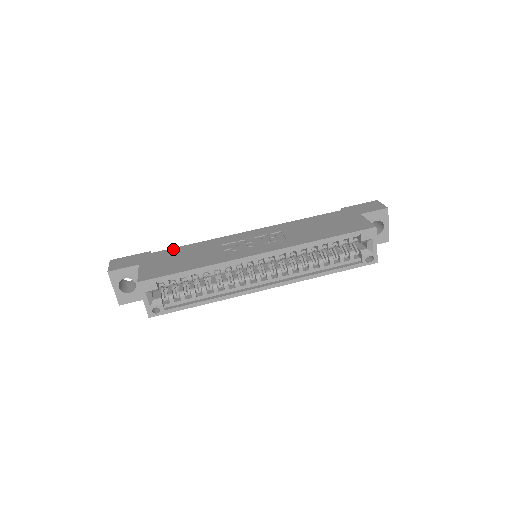
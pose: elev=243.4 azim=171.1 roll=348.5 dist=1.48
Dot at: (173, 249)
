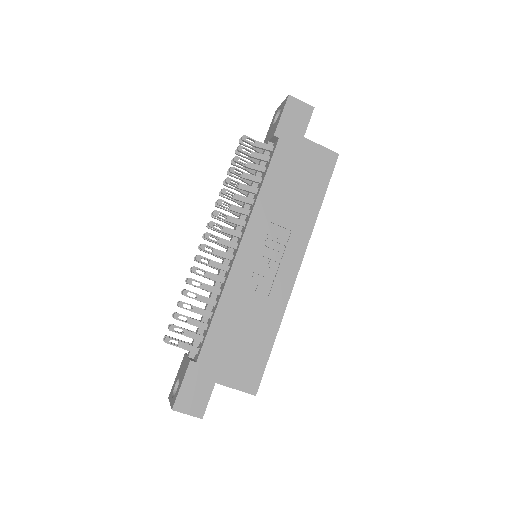
Dot at: (210, 337)
